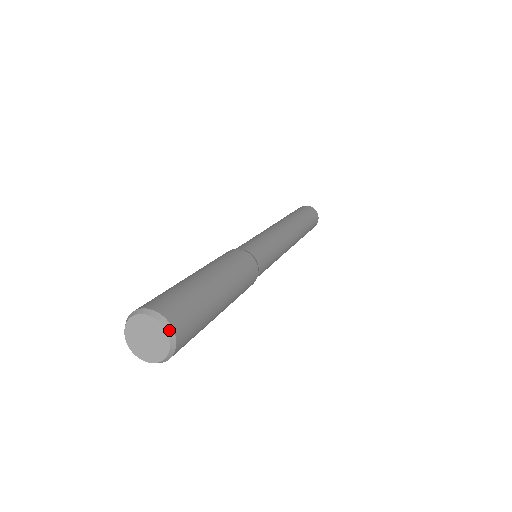
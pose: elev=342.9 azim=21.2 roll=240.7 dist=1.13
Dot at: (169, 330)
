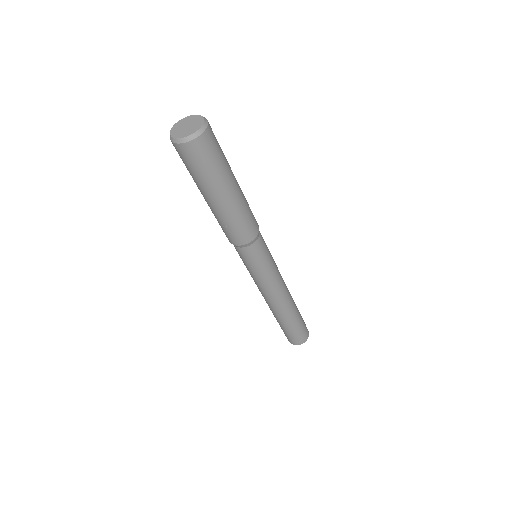
Dot at: (195, 116)
